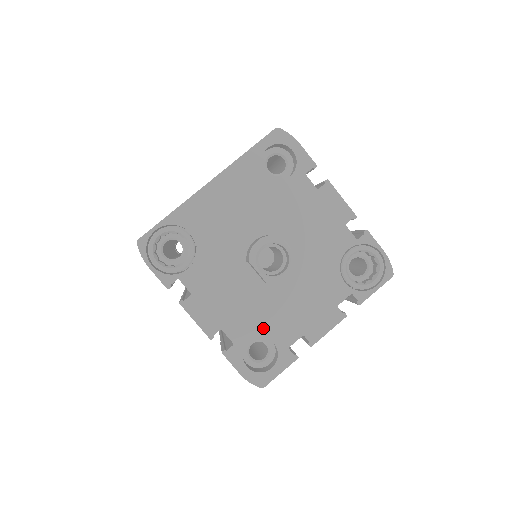
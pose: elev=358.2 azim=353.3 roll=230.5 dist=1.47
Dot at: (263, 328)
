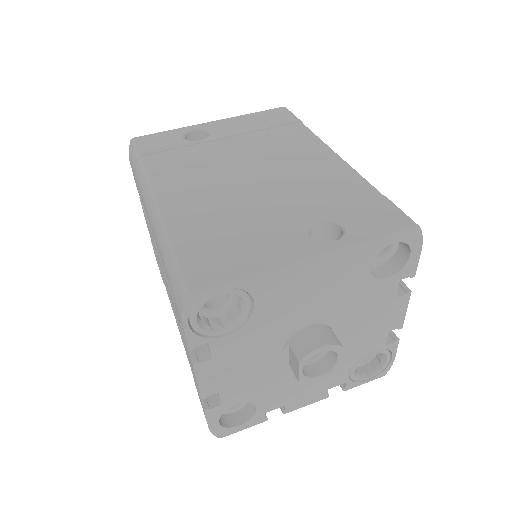
Dot at: (257, 396)
